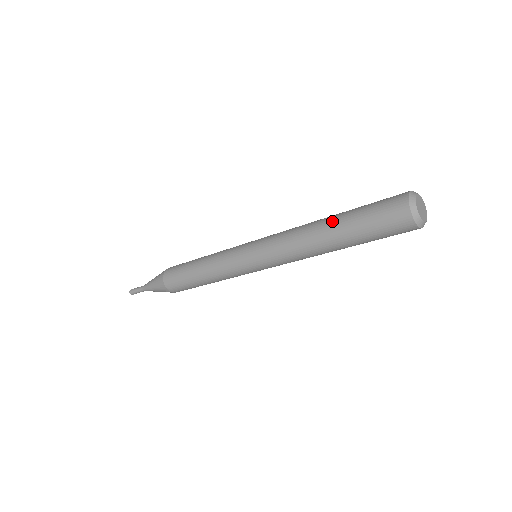
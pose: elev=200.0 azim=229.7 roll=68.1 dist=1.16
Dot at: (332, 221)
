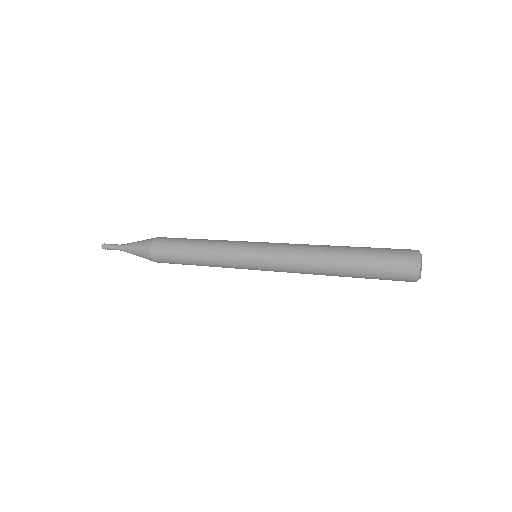
Dot at: (343, 254)
